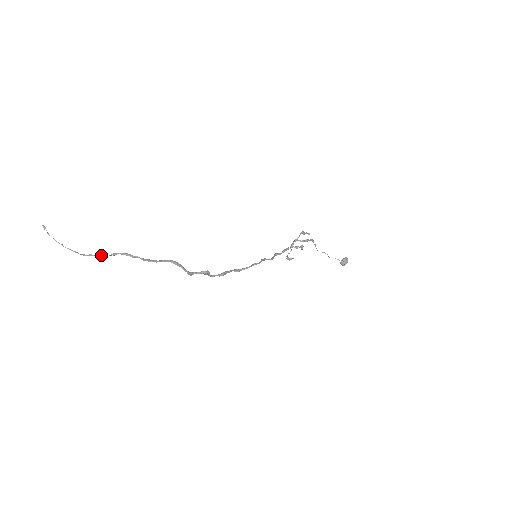
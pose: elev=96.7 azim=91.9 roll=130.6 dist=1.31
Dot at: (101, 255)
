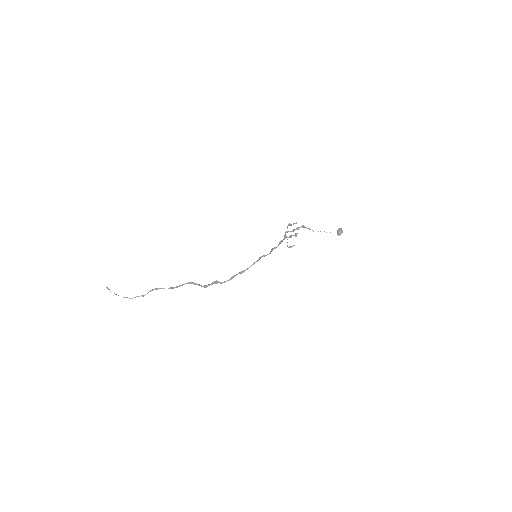
Dot at: (142, 295)
